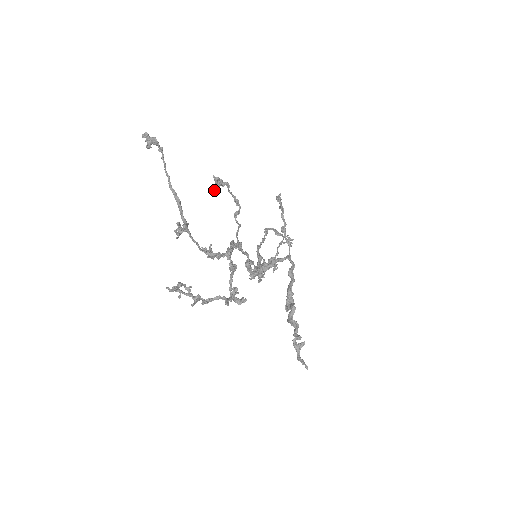
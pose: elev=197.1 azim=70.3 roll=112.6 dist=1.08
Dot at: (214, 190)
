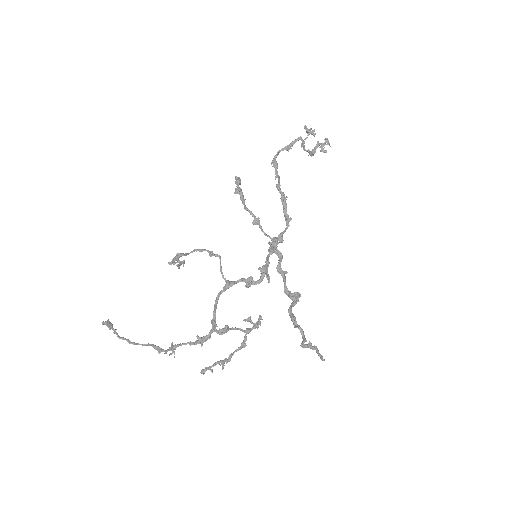
Dot at: (179, 267)
